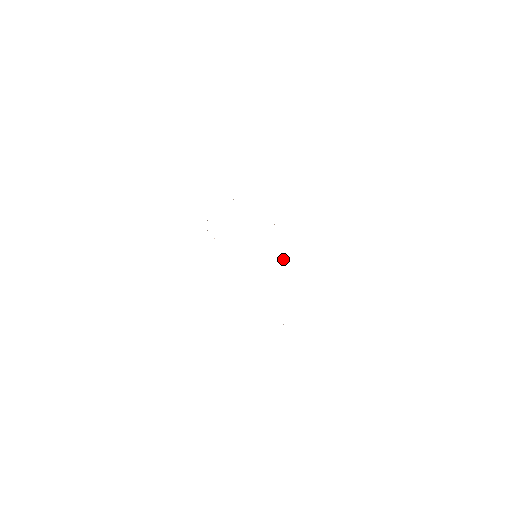
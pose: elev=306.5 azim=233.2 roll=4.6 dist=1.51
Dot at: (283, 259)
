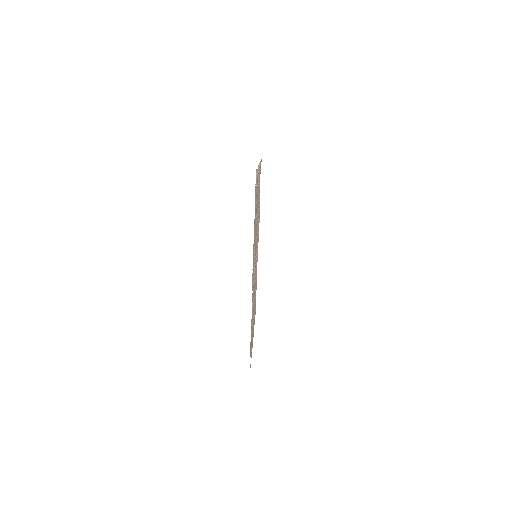
Dot at: (253, 304)
